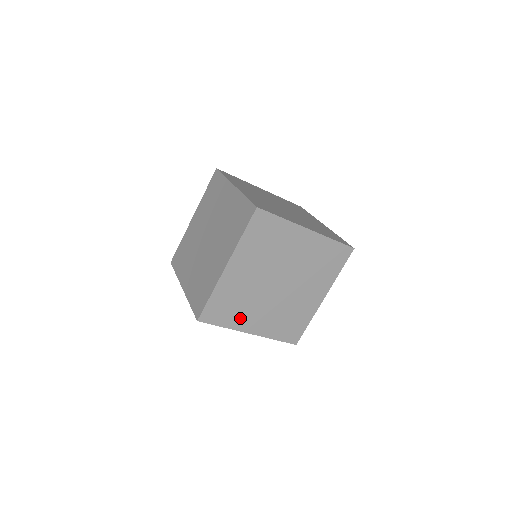
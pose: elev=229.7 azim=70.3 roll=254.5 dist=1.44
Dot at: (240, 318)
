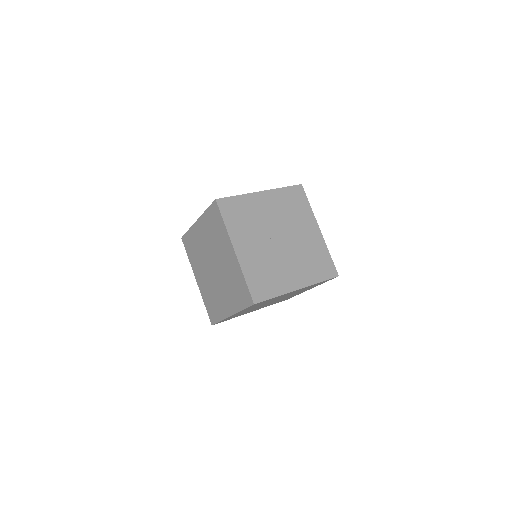
Dot at: (280, 282)
